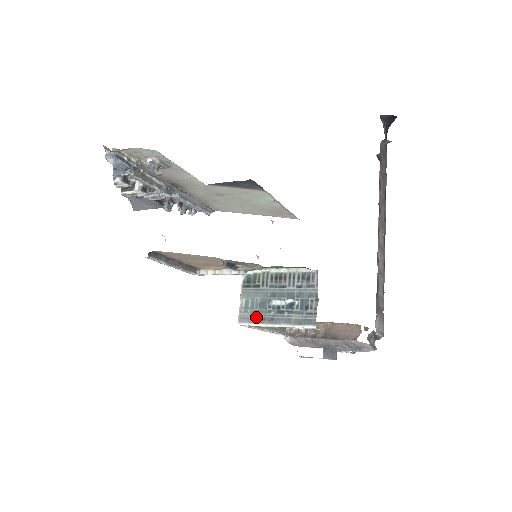
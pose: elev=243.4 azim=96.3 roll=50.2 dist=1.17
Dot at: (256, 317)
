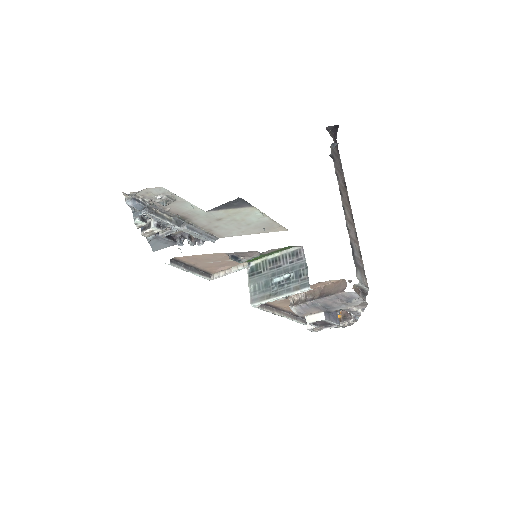
Dot at: (264, 296)
